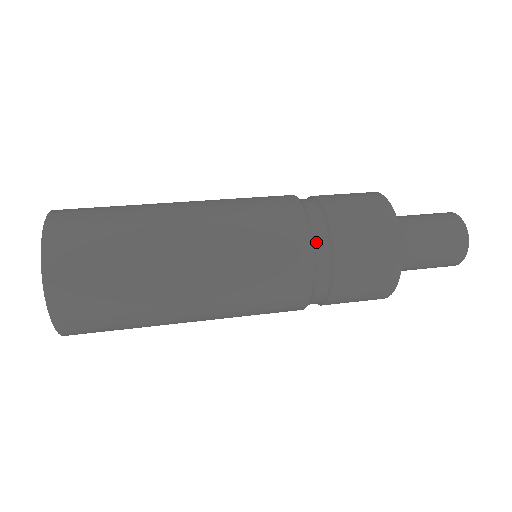
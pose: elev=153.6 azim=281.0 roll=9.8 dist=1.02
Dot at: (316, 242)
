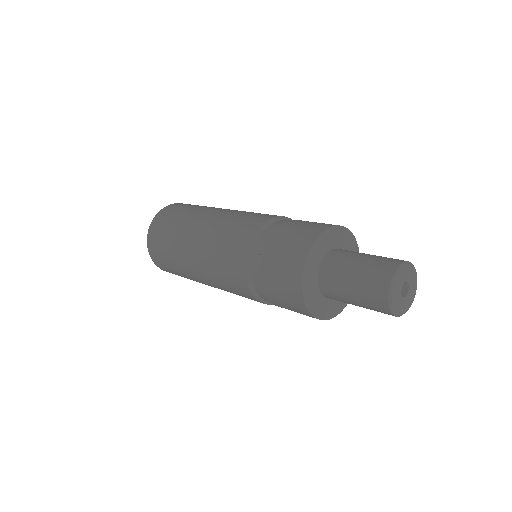
Dot at: (254, 285)
